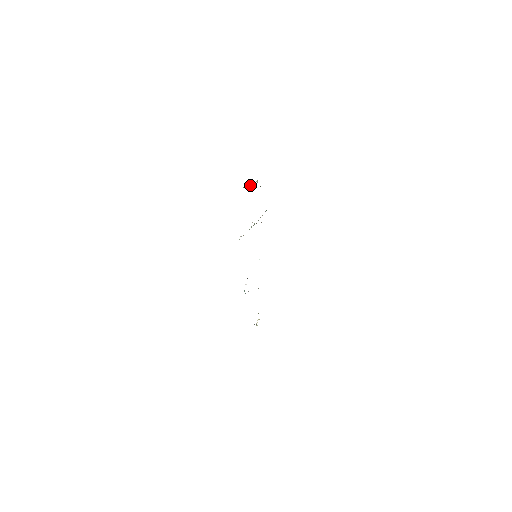
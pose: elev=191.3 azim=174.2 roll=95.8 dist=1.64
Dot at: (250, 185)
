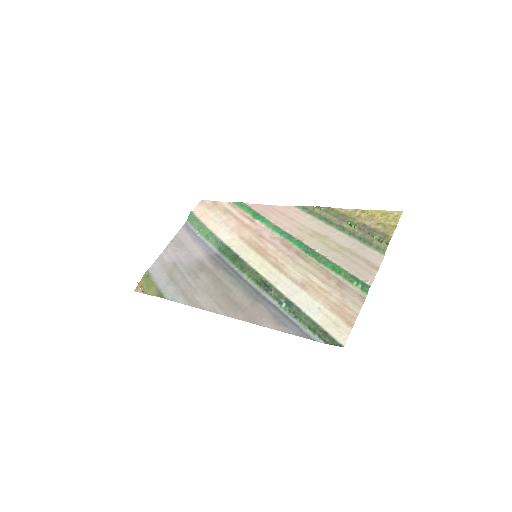
Dot at: (357, 227)
